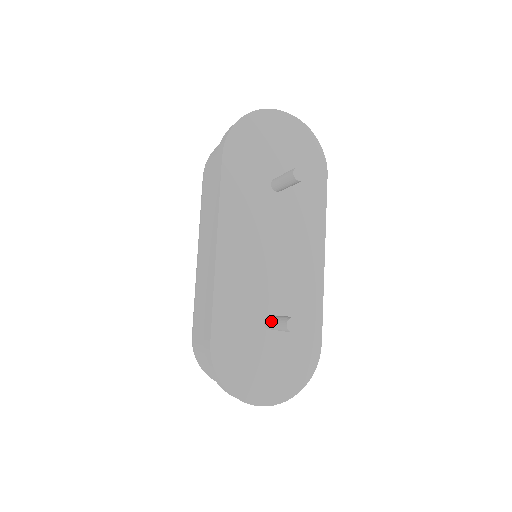
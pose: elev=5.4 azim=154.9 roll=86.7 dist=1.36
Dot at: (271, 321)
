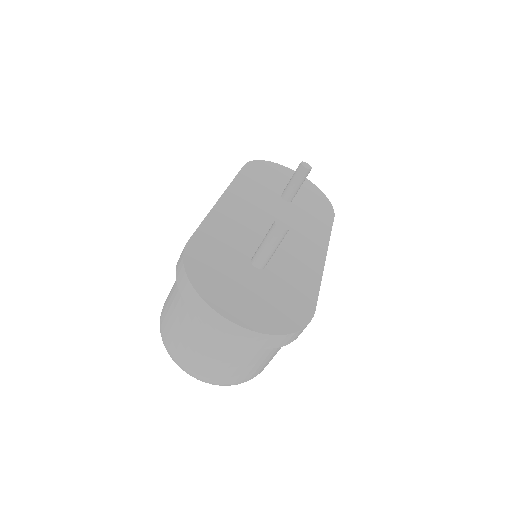
Dot at: (259, 246)
